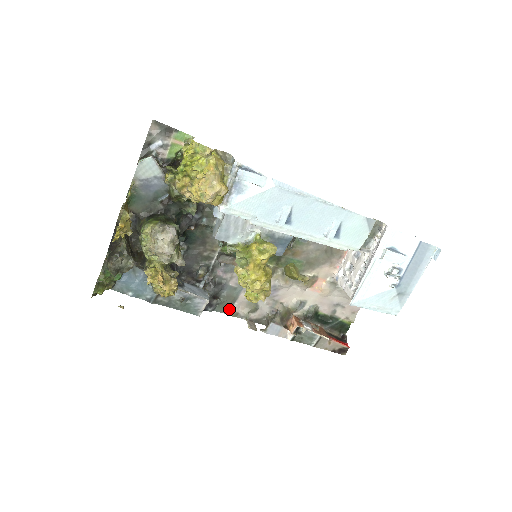
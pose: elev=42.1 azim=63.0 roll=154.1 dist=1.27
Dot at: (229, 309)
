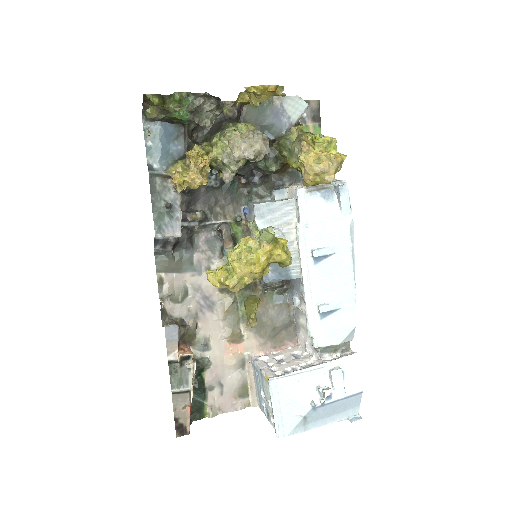
Dot at: (164, 271)
